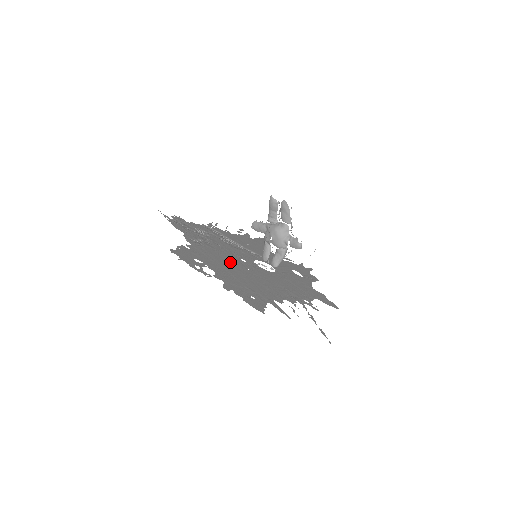
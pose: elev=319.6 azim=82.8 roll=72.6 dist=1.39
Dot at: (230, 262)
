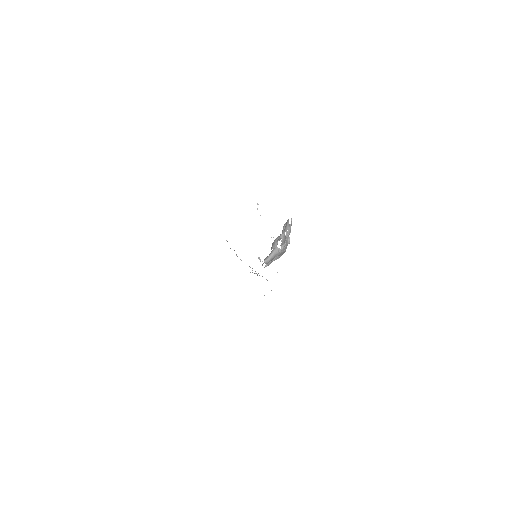
Dot at: occluded
